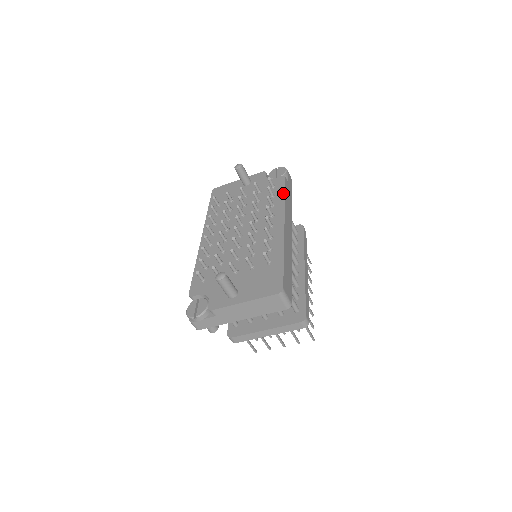
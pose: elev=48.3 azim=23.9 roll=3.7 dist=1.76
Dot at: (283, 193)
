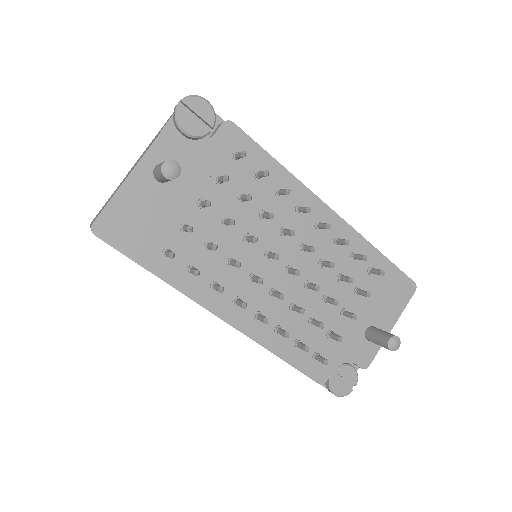
Dot at: (271, 159)
